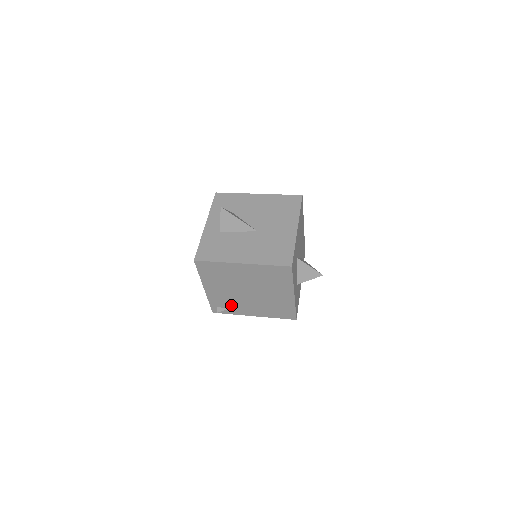
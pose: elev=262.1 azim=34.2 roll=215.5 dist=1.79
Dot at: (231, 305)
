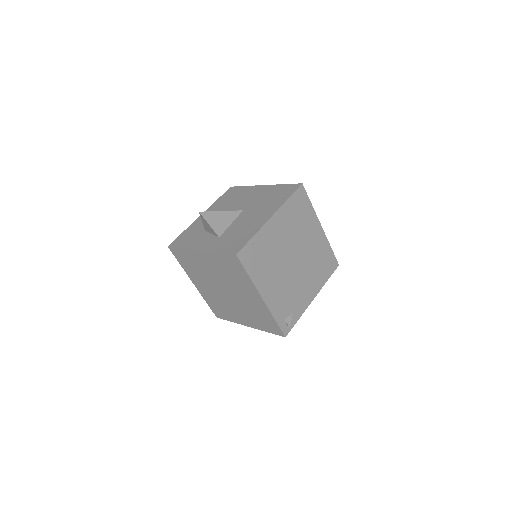
Dot at: (292, 302)
